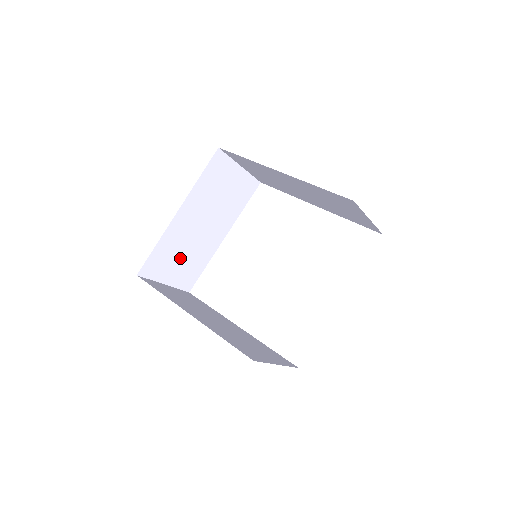
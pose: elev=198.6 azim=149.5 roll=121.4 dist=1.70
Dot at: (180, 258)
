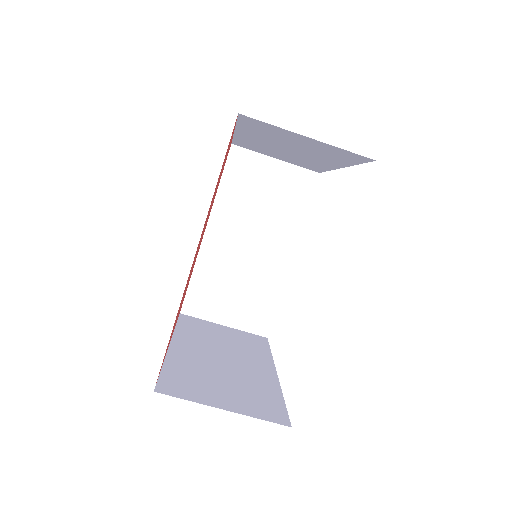
Dot at: (221, 384)
